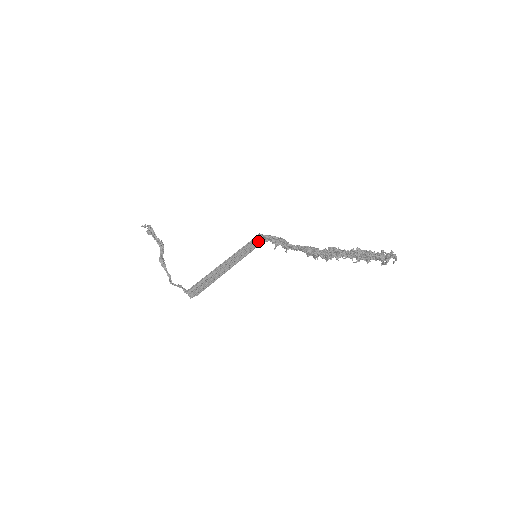
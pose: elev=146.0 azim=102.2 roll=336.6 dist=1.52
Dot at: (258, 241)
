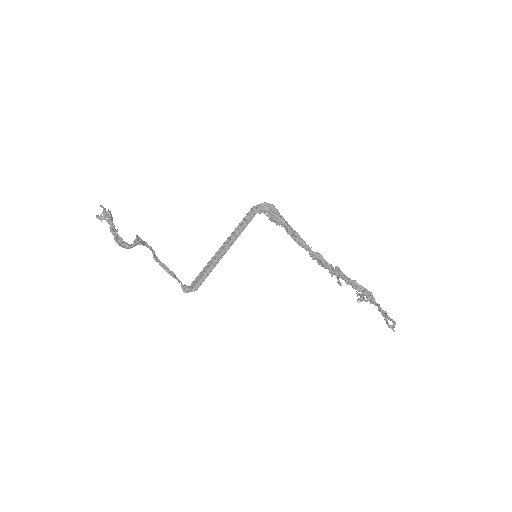
Dot at: (253, 210)
